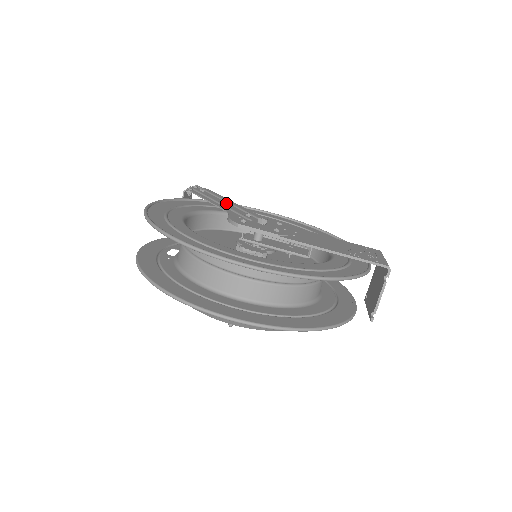
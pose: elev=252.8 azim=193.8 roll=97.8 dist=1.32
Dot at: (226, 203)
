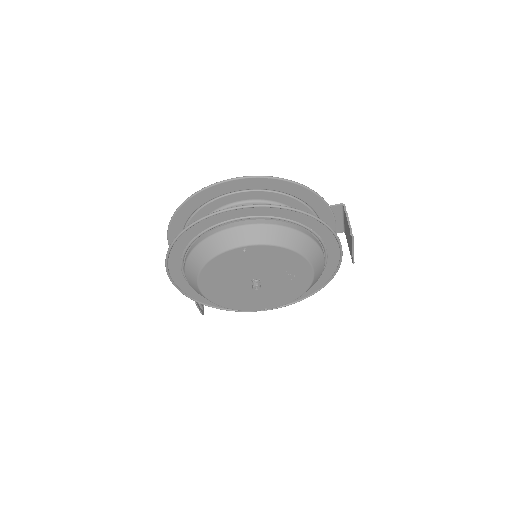
Dot at: occluded
